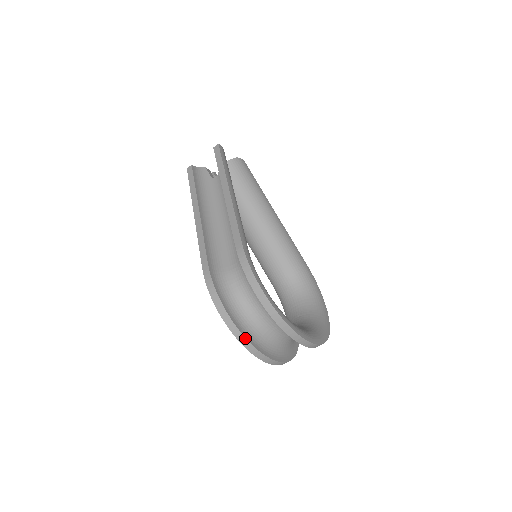
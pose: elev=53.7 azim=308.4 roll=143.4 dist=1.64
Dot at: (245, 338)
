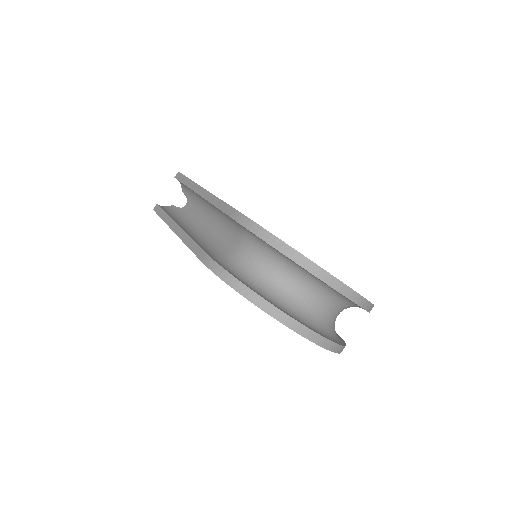
Dot at: (278, 309)
